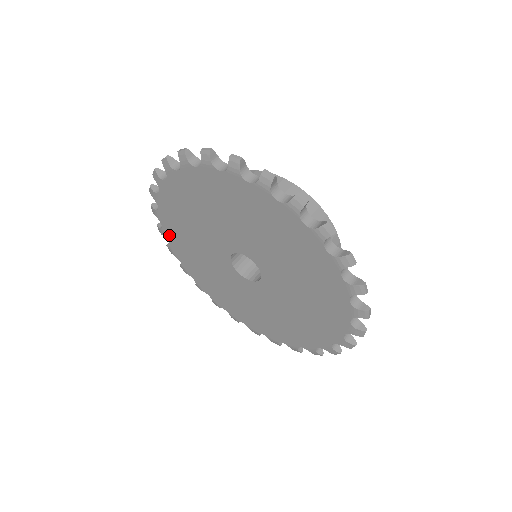
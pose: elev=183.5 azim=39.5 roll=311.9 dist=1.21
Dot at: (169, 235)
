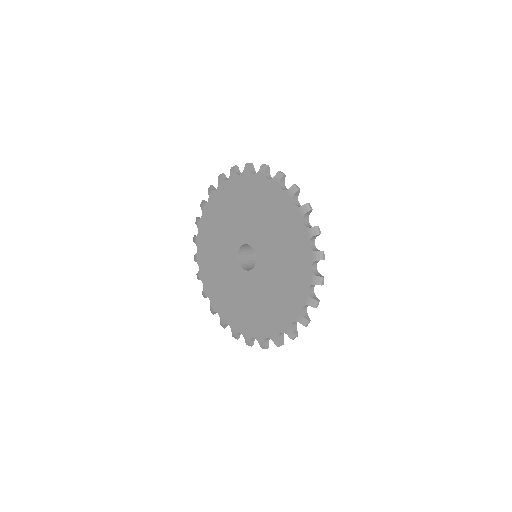
Dot at: (203, 274)
